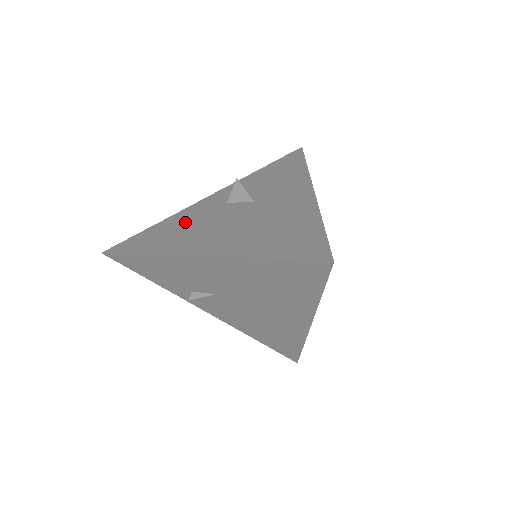
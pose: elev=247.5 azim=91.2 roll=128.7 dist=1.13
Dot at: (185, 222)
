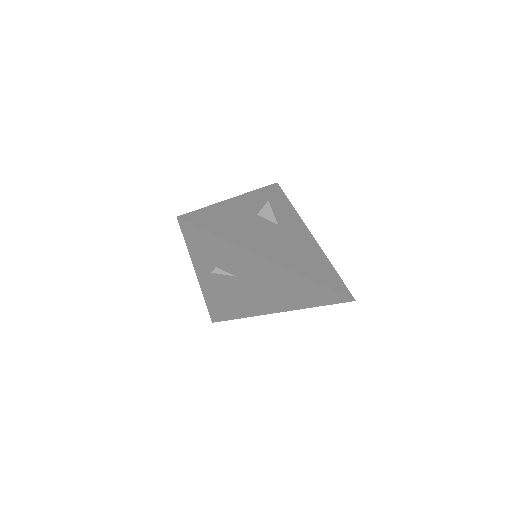
Dot at: (236, 219)
